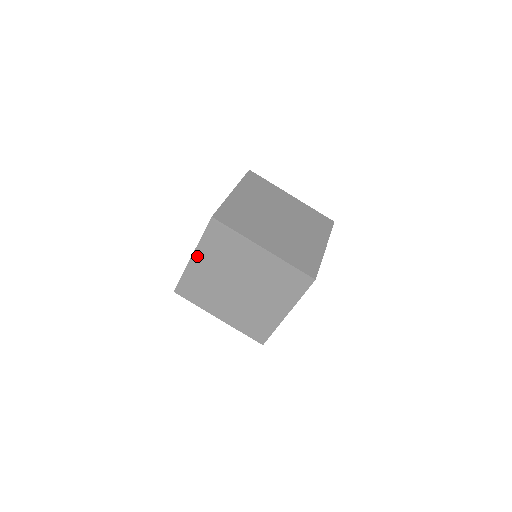
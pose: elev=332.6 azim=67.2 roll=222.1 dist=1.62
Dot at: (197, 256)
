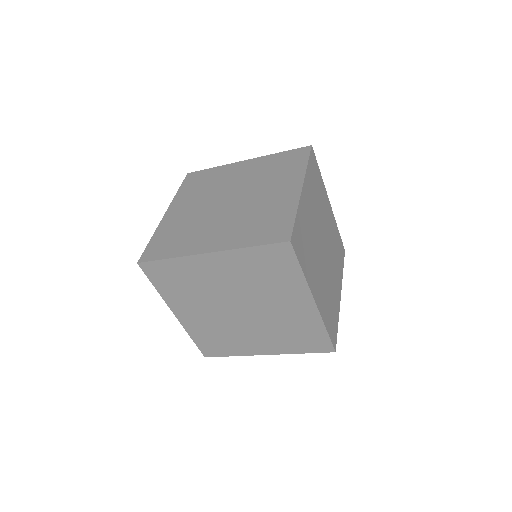
Dot at: (173, 208)
